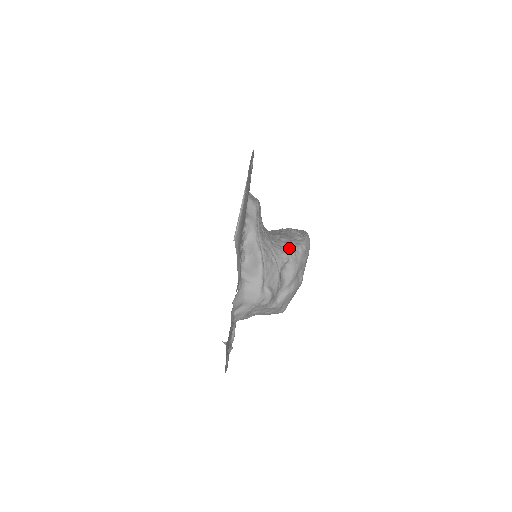
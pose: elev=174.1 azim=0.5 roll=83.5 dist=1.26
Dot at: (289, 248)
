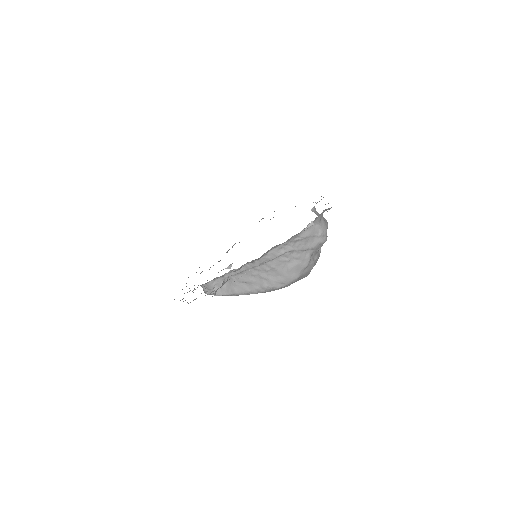
Dot at: occluded
